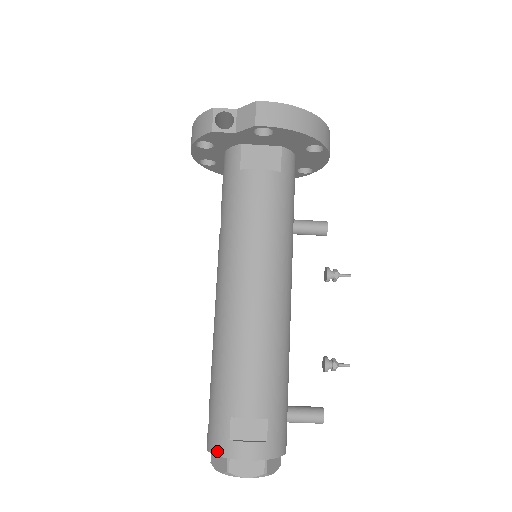
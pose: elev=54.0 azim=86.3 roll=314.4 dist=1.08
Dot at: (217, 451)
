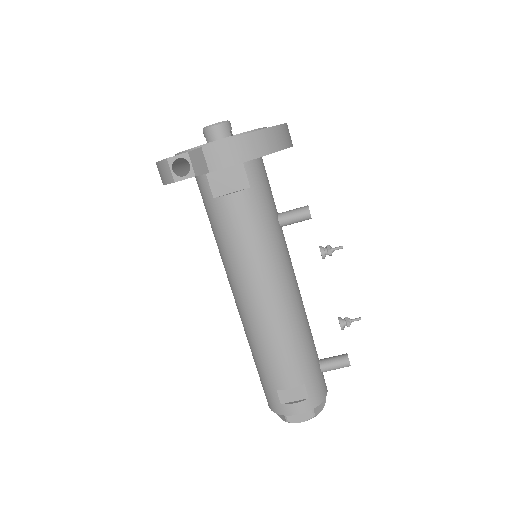
Dot at: (275, 411)
